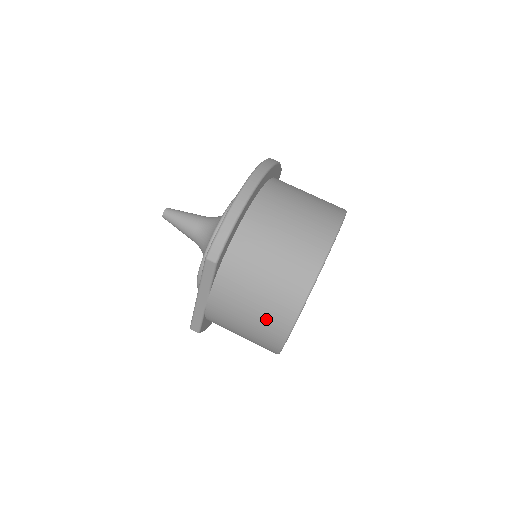
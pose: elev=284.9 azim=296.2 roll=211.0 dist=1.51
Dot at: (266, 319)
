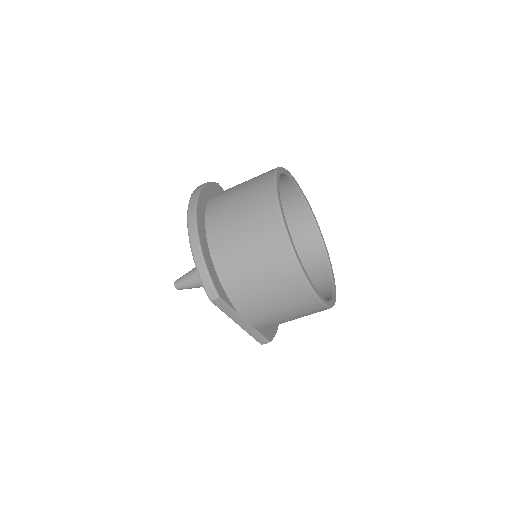
Dot at: (290, 298)
